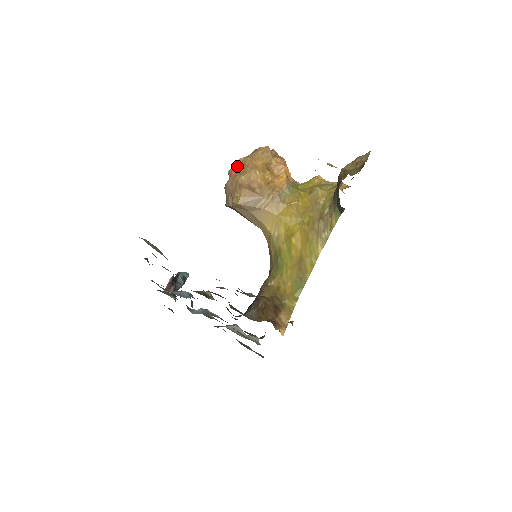
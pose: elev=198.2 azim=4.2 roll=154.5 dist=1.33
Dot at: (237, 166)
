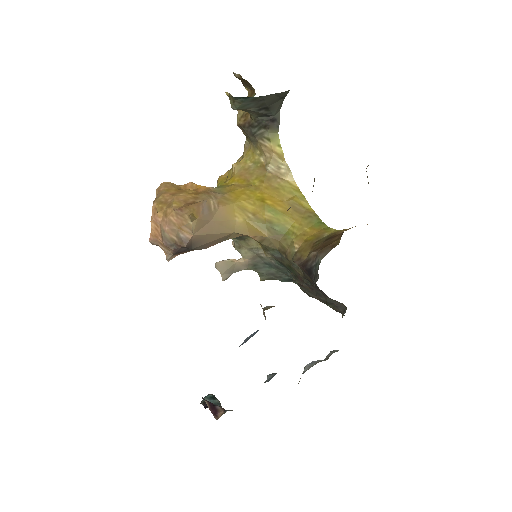
Dot at: (157, 211)
